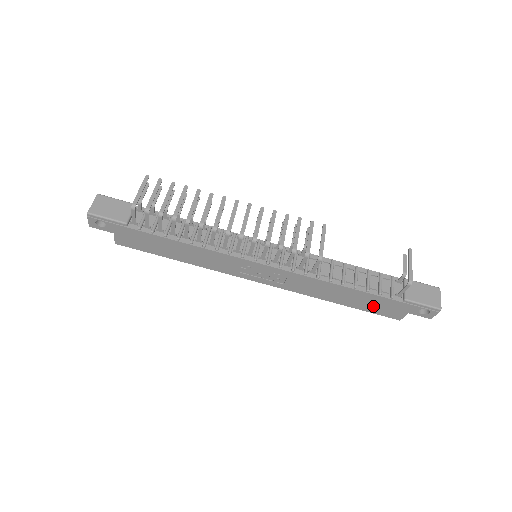
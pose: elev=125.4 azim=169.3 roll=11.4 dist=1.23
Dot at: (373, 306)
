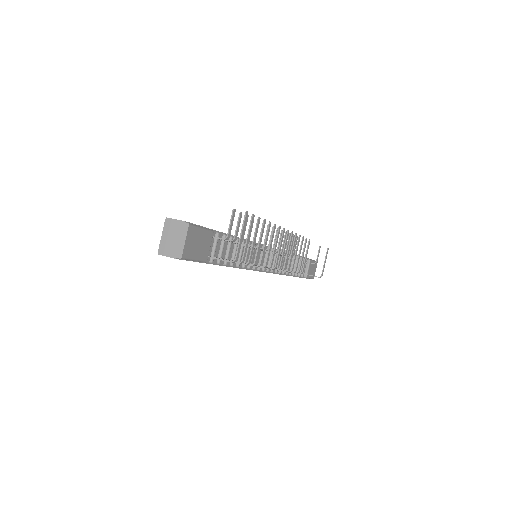
Dot at: occluded
